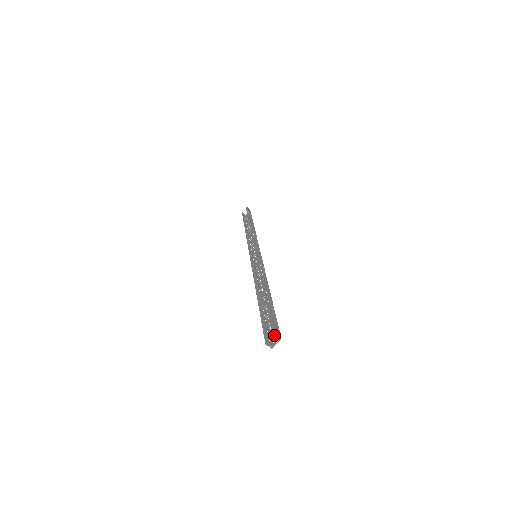
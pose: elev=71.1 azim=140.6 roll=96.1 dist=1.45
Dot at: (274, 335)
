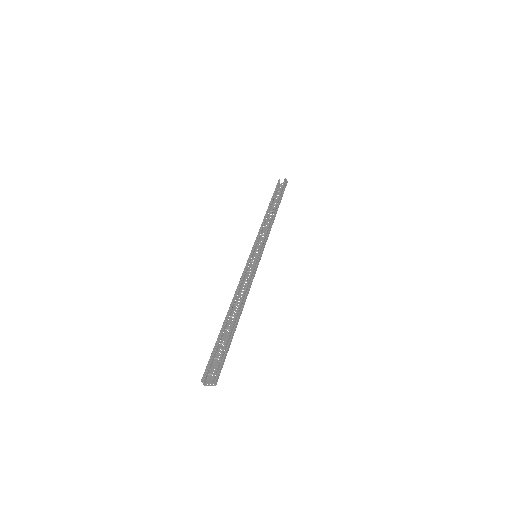
Dot at: occluded
